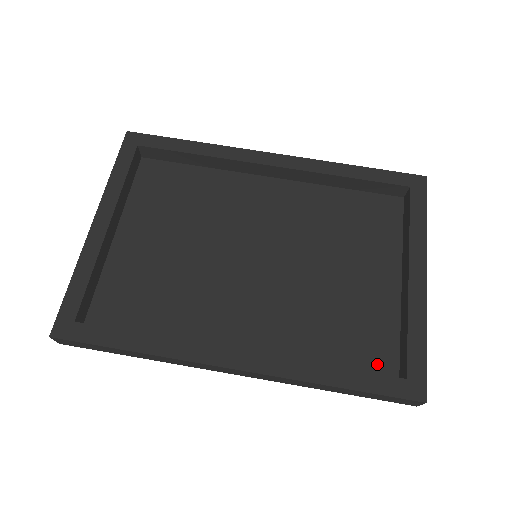
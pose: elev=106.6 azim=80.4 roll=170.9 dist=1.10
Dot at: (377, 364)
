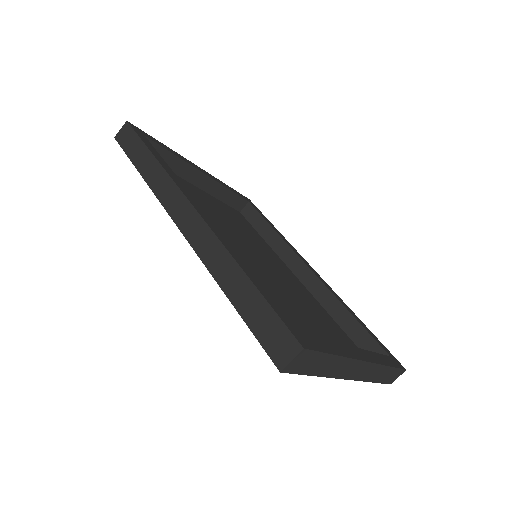
Dot at: occluded
